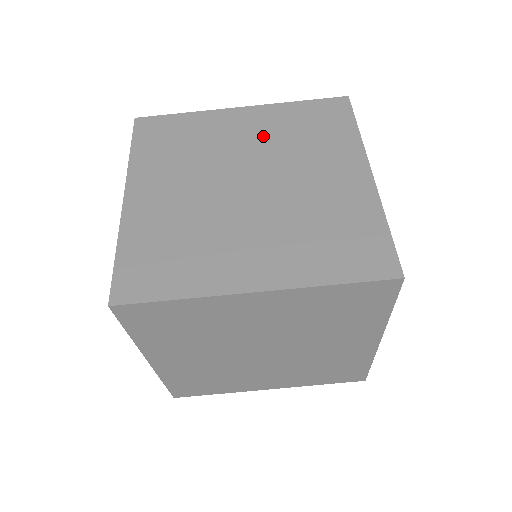
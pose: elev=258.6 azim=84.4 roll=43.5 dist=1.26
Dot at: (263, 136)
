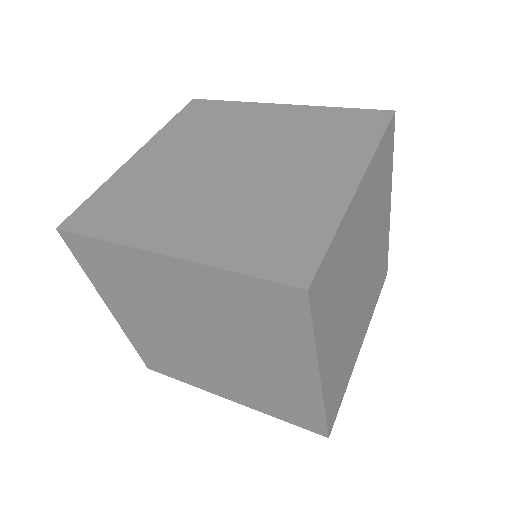
Dot at: occluded
